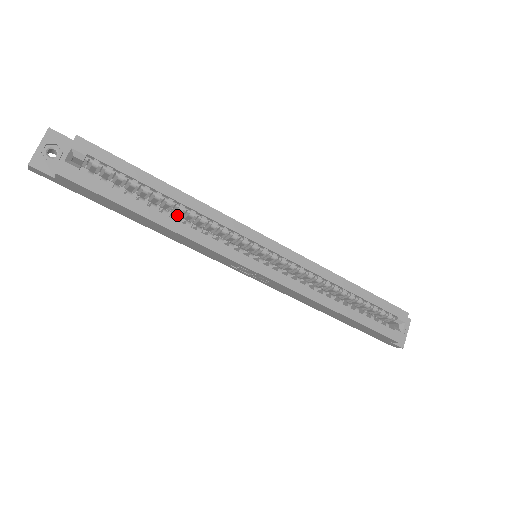
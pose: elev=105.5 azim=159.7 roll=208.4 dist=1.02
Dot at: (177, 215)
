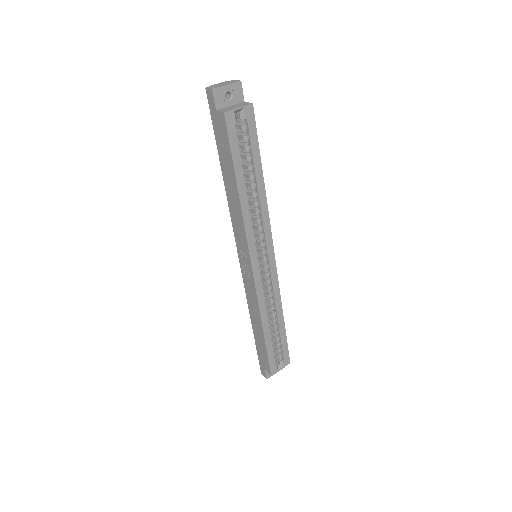
Dot at: occluded
